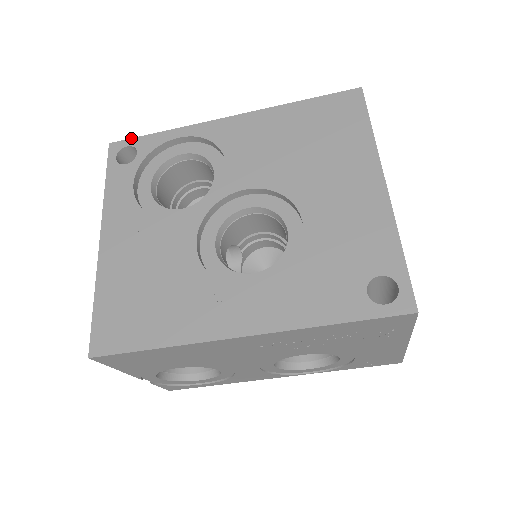
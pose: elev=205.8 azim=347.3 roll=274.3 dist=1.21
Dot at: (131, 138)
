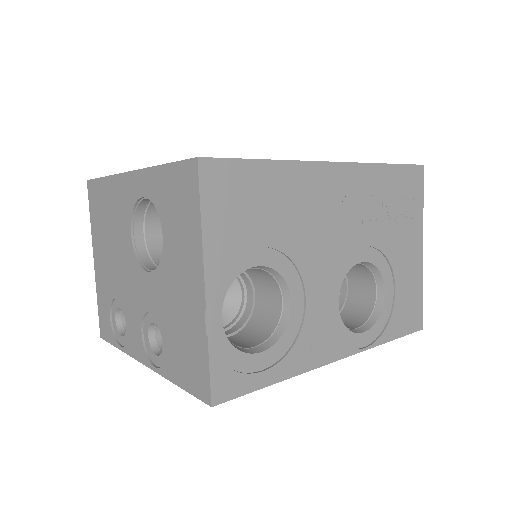
Dot at: occluded
